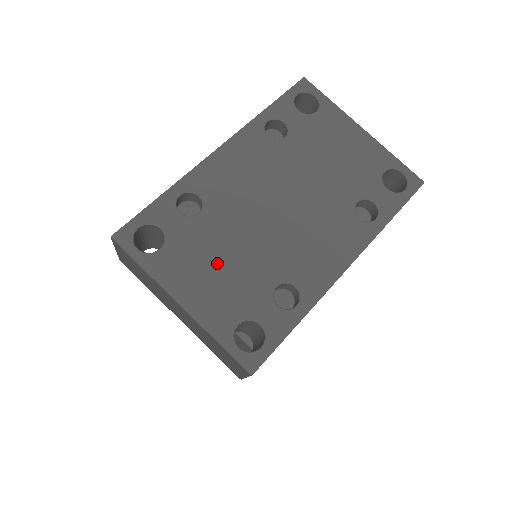
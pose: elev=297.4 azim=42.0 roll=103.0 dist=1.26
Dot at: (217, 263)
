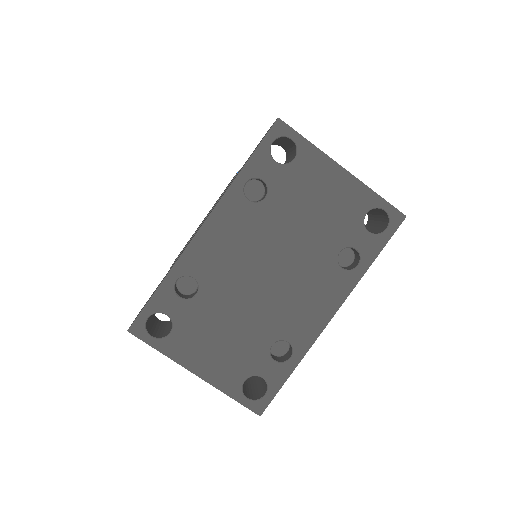
Dot at: (220, 335)
